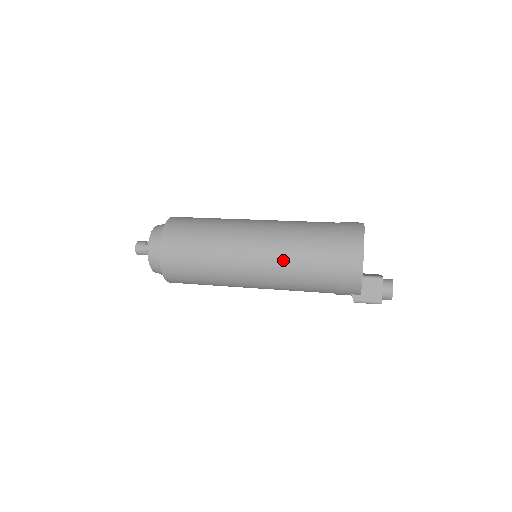
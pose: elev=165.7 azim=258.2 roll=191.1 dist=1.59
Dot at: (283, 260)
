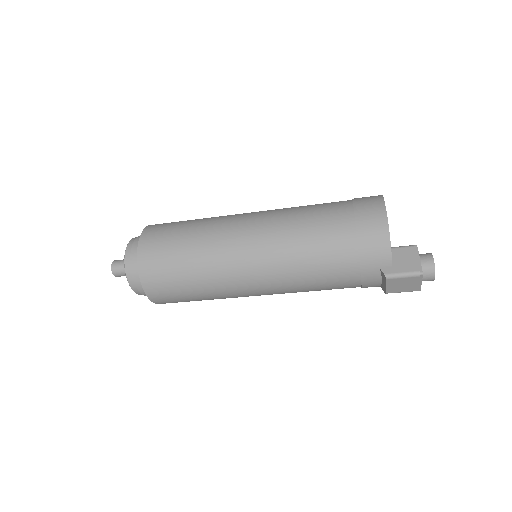
Dot at: (288, 227)
